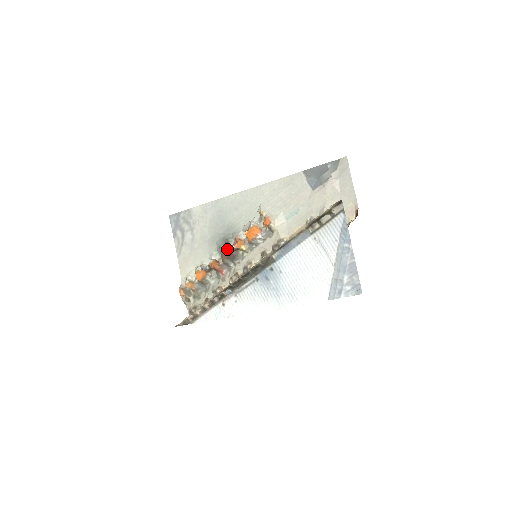
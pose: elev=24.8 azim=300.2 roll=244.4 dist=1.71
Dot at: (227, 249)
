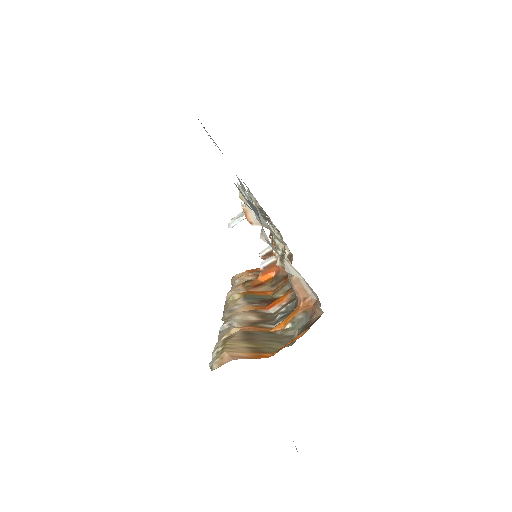
Dot at: occluded
